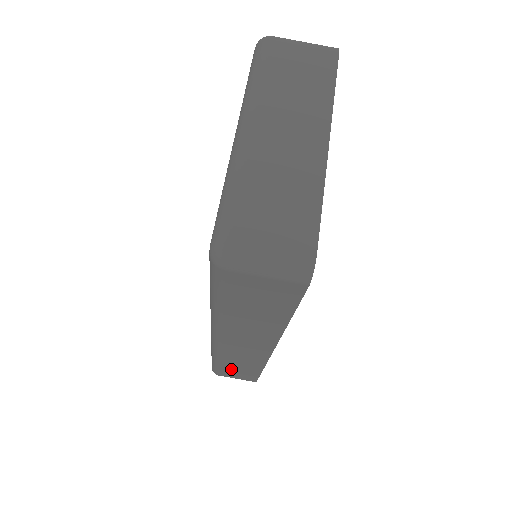
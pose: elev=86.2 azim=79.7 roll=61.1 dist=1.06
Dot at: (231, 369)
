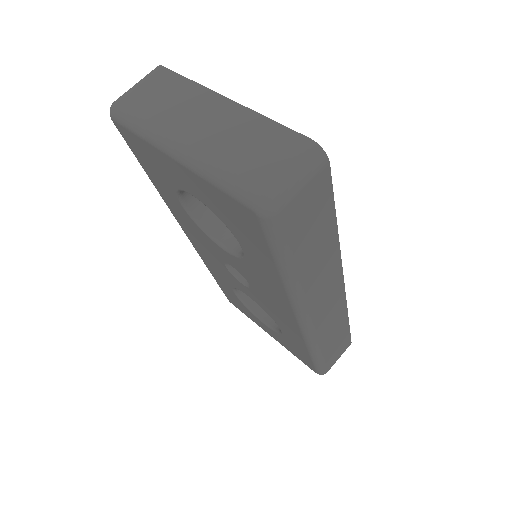
Dot at: (331, 349)
